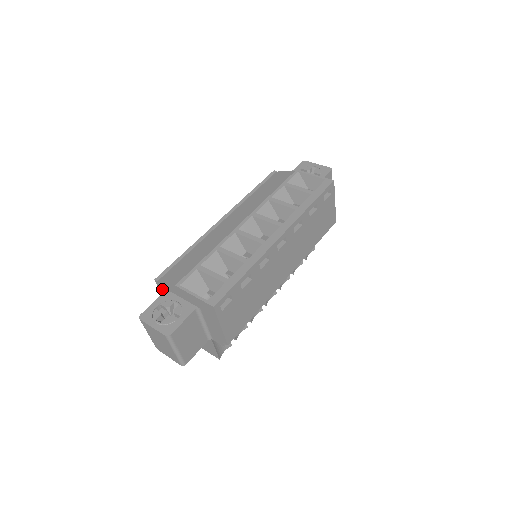
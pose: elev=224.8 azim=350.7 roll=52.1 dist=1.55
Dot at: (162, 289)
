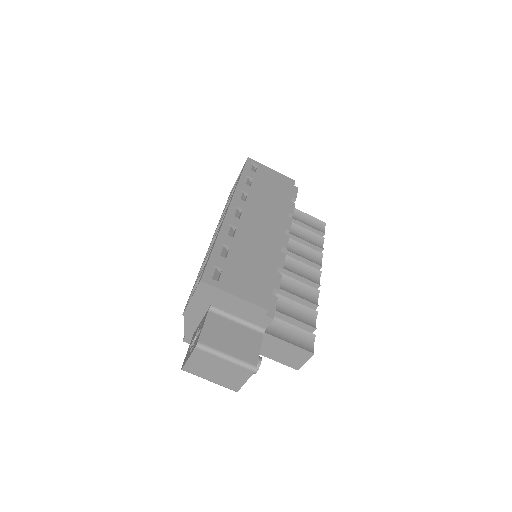
Dot at: occluded
